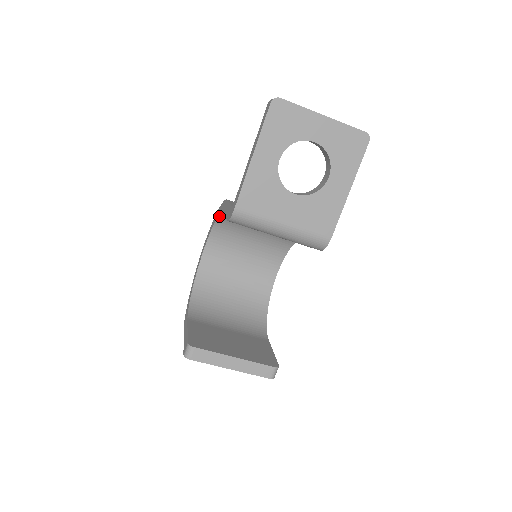
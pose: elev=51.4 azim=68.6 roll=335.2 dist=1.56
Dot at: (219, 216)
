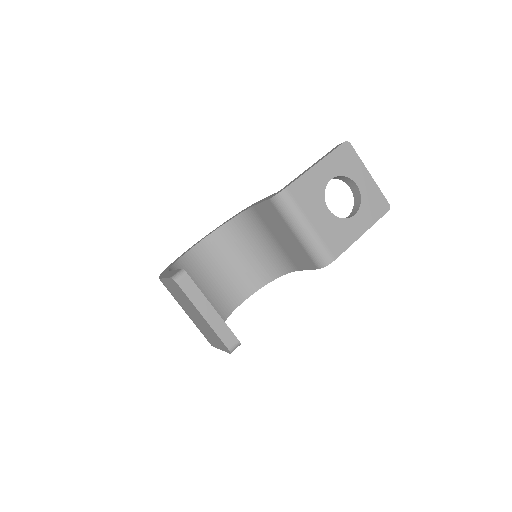
Dot at: (237, 216)
